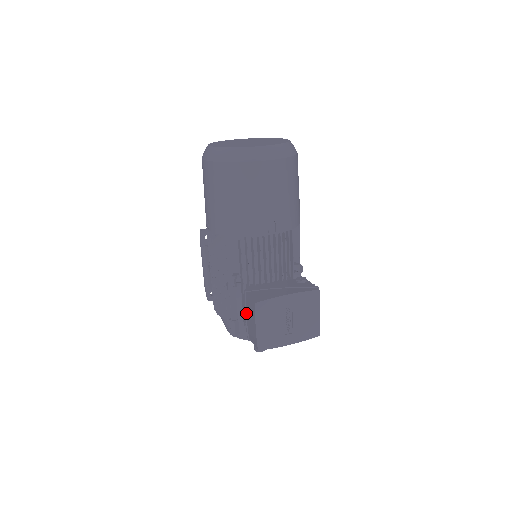
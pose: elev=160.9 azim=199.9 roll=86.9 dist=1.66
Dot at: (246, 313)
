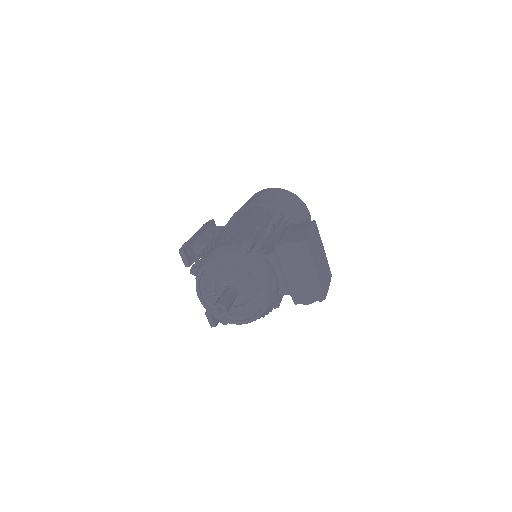
Dot at: (286, 232)
